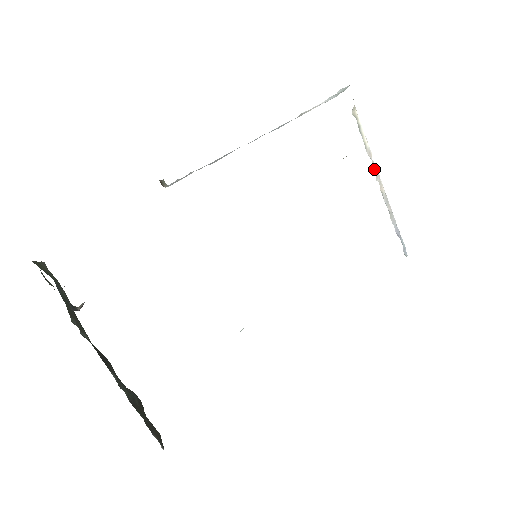
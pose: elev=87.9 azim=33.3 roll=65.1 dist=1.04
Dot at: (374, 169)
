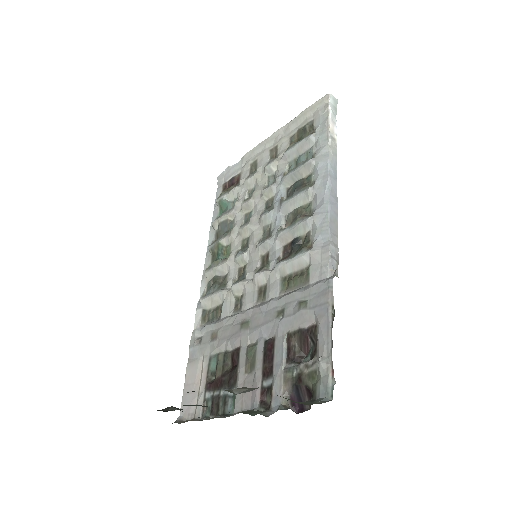
Dot at: occluded
